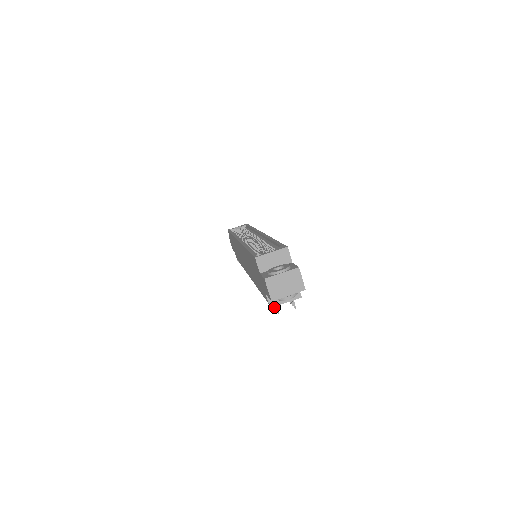
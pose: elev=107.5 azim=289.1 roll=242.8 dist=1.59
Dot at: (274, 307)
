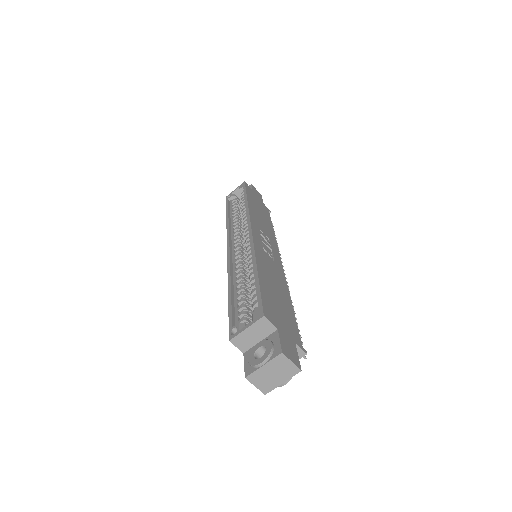
Dot at: occluded
